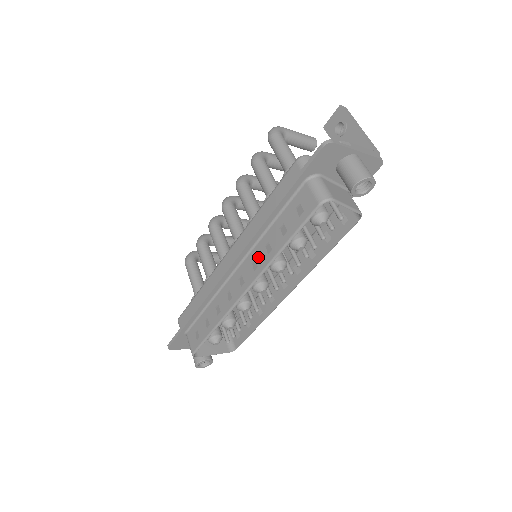
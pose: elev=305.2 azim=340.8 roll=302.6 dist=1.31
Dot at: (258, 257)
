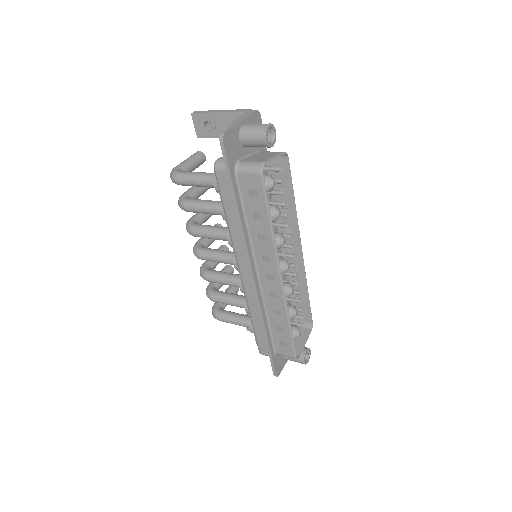
Dot at: (263, 251)
